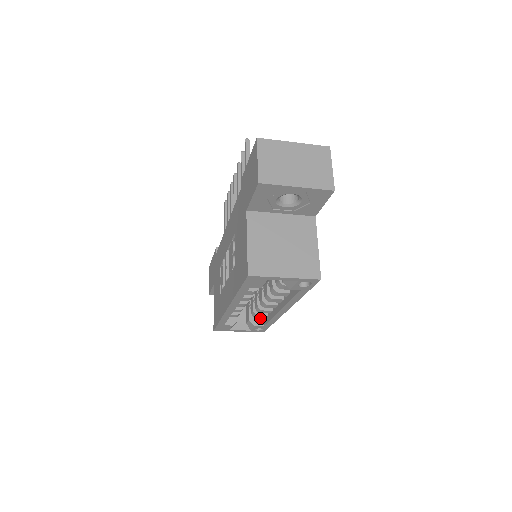
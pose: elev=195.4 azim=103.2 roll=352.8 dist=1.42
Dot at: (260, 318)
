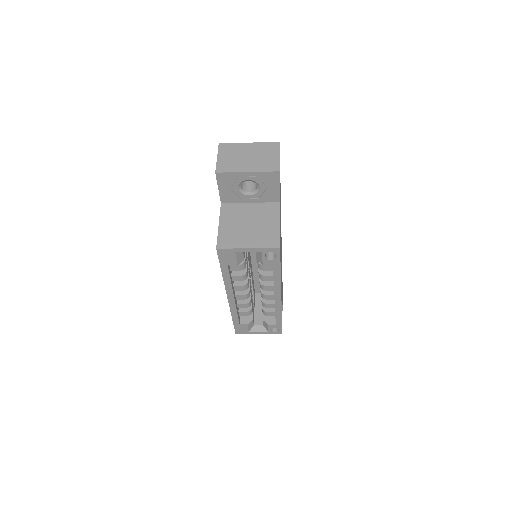
Dot at: (273, 318)
